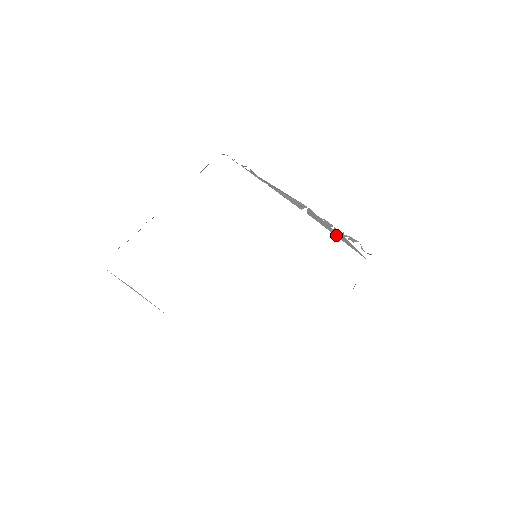
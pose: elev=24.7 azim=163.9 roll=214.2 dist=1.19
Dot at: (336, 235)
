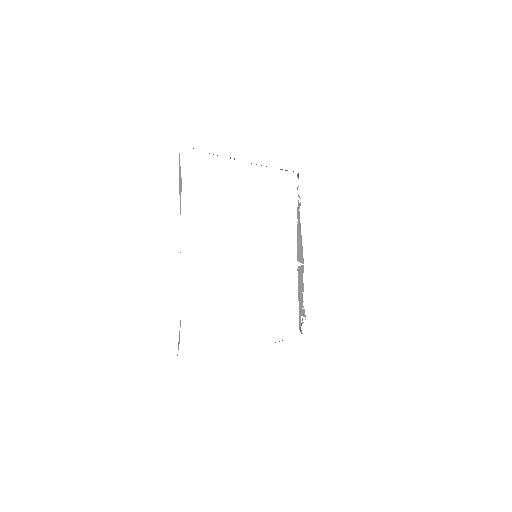
Dot at: (299, 299)
